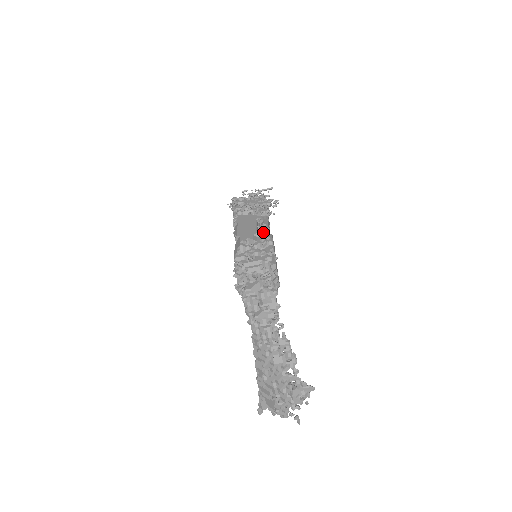
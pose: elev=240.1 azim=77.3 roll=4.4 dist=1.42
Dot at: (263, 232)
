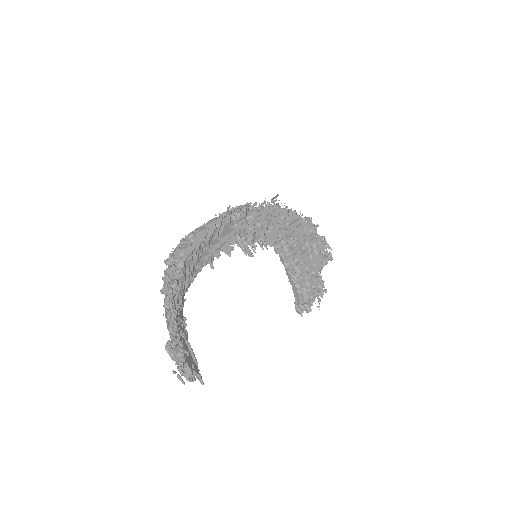
Dot at: (201, 228)
